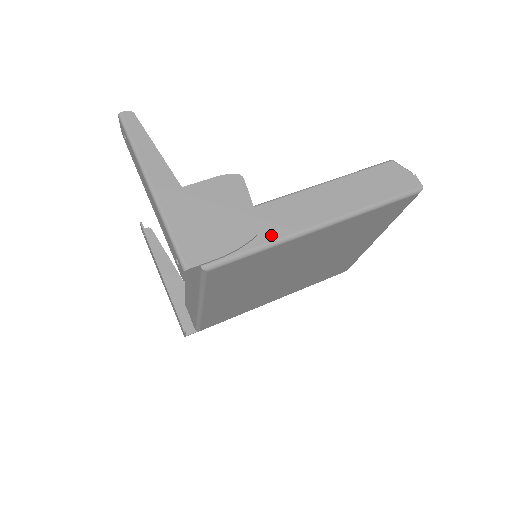
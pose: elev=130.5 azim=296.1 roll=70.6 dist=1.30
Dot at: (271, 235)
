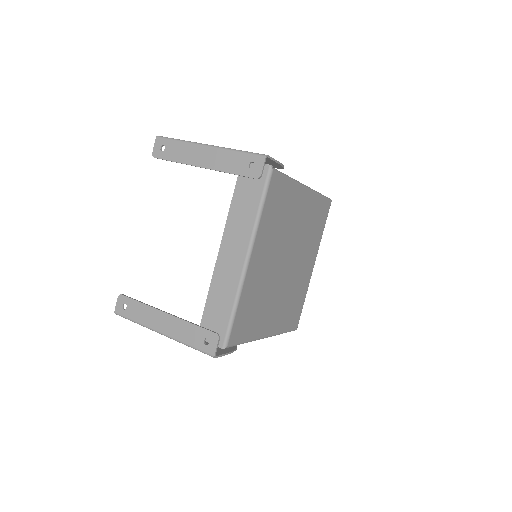
Dot at: occluded
